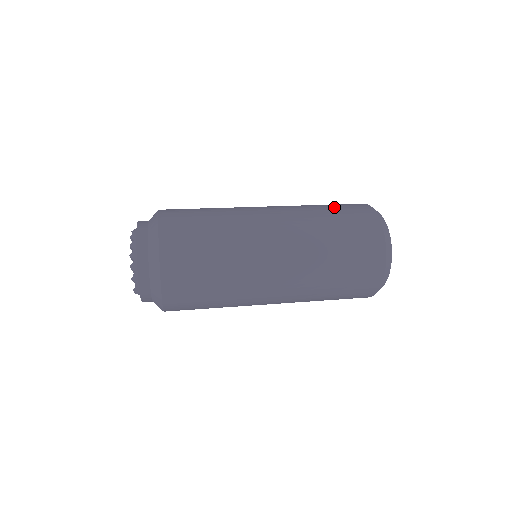
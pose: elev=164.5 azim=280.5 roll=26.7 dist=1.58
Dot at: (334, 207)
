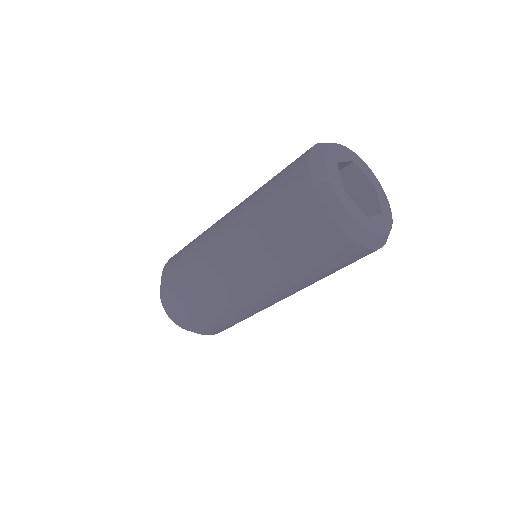
Dot at: occluded
